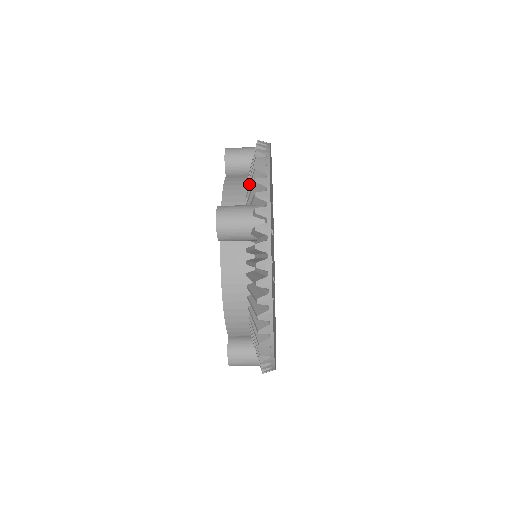
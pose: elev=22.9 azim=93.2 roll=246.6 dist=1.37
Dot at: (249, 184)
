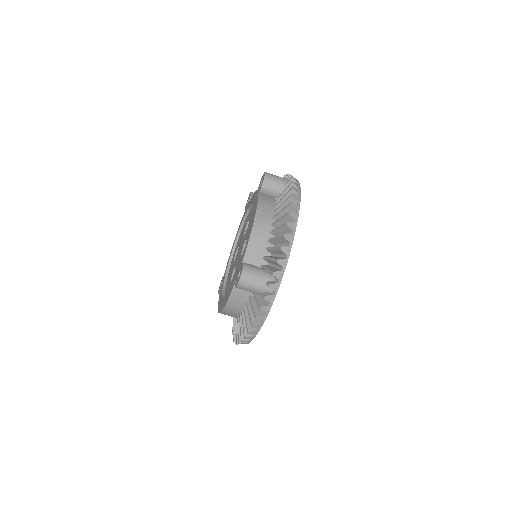
Dot at: occluded
